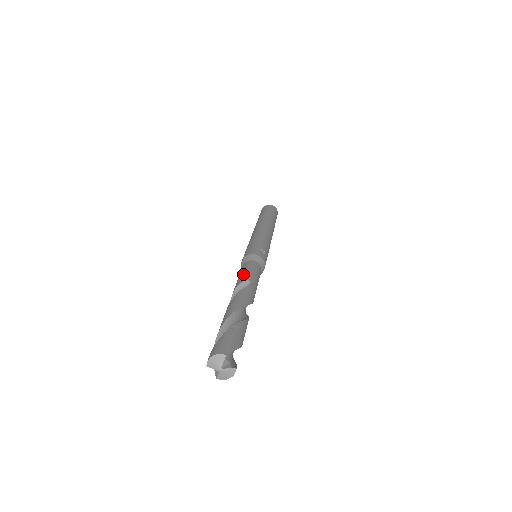
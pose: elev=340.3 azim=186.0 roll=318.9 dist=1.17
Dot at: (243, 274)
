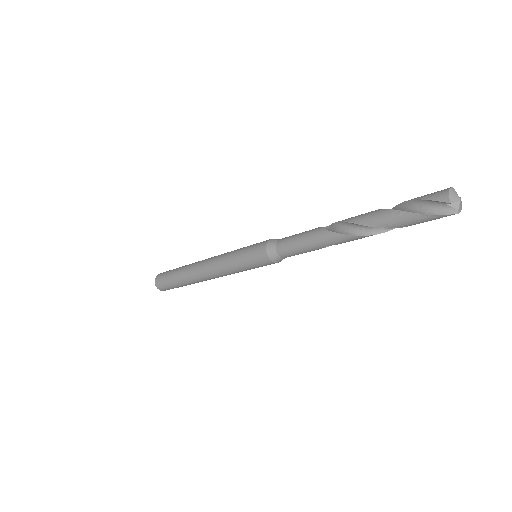
Dot at: (304, 232)
